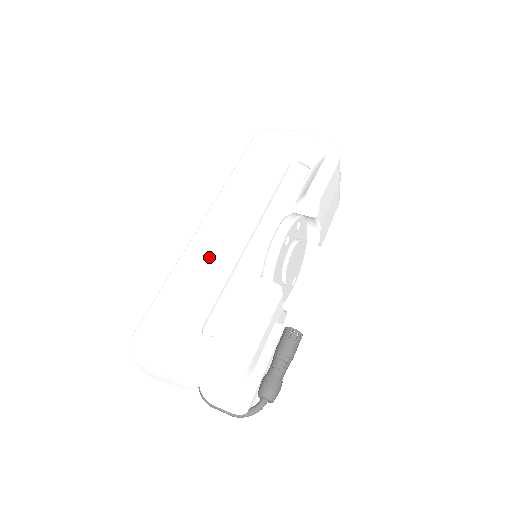
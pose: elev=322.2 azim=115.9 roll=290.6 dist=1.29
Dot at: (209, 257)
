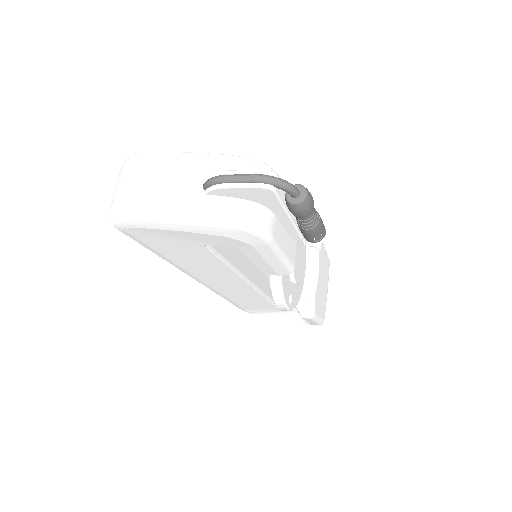
Dot at: occluded
